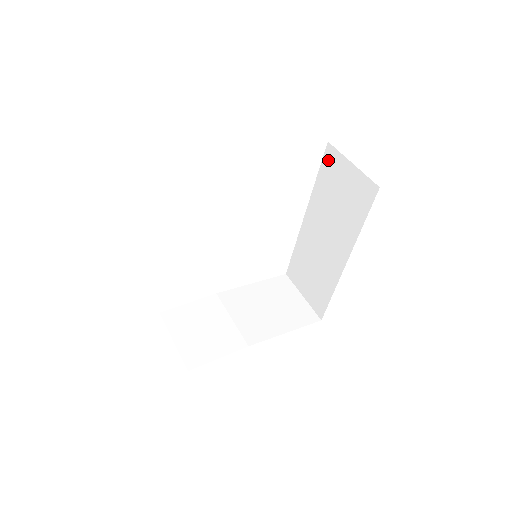
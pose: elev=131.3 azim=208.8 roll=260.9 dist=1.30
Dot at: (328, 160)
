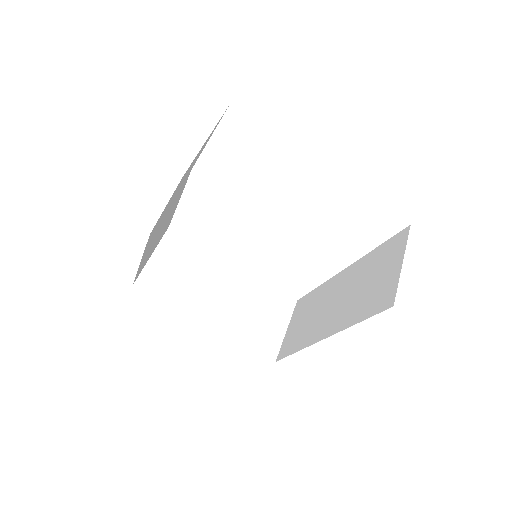
Dot at: (395, 241)
